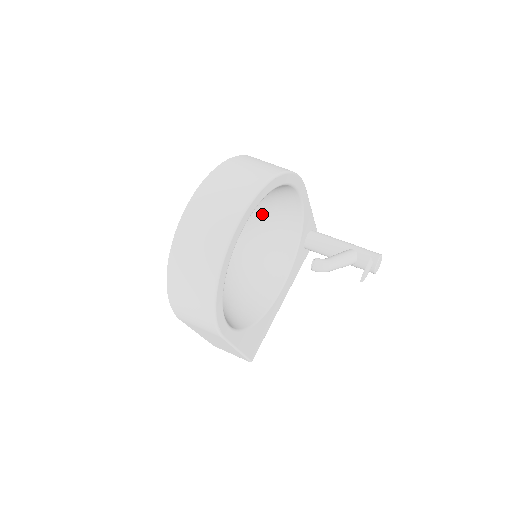
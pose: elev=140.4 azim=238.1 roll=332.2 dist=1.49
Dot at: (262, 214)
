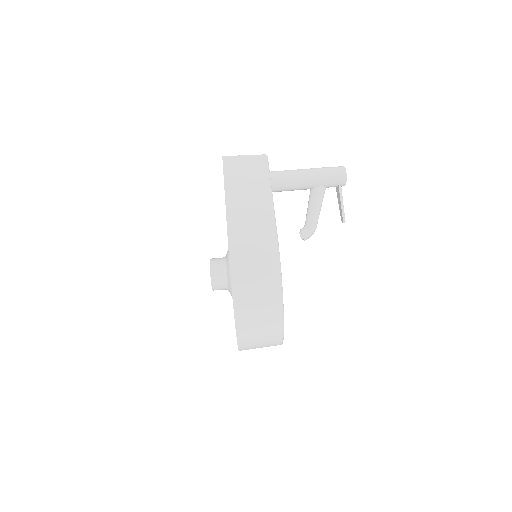
Dot at: occluded
